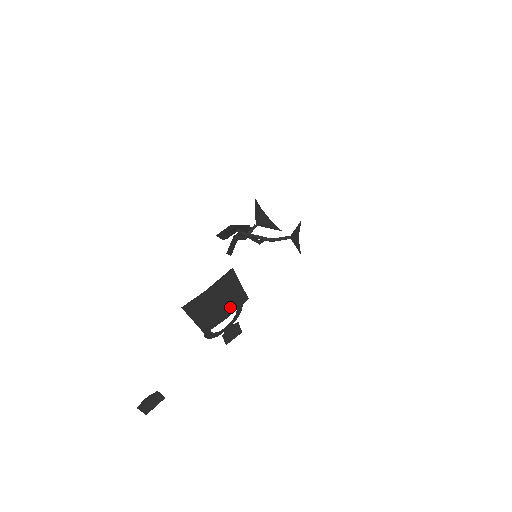
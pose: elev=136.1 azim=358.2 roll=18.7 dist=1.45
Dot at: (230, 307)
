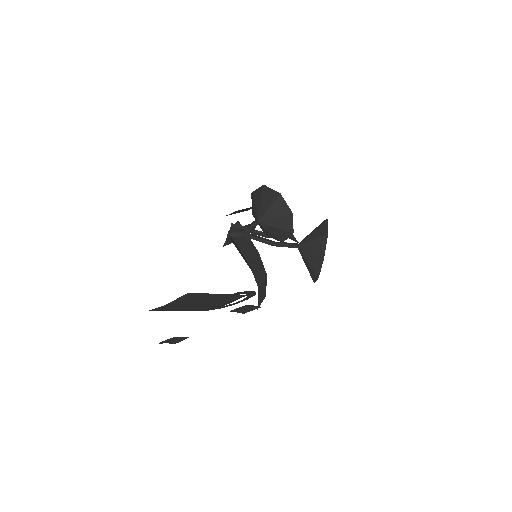
Dot at: (221, 302)
